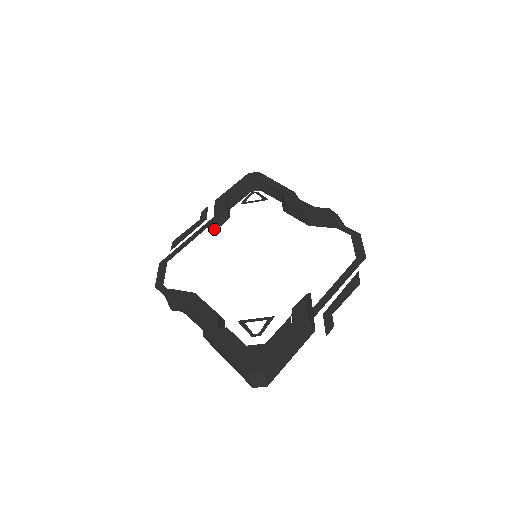
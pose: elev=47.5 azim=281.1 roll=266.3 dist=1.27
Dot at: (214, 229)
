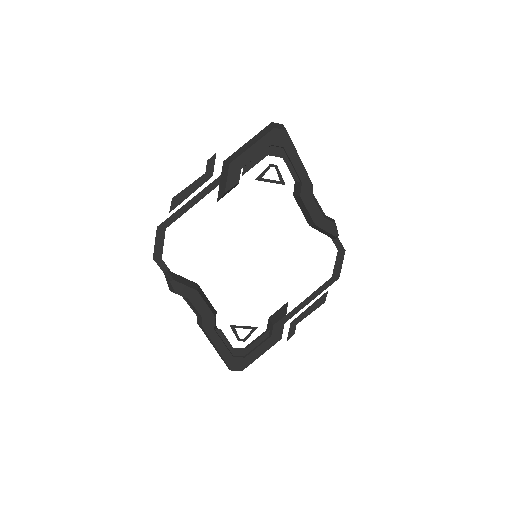
Dot at: occluded
